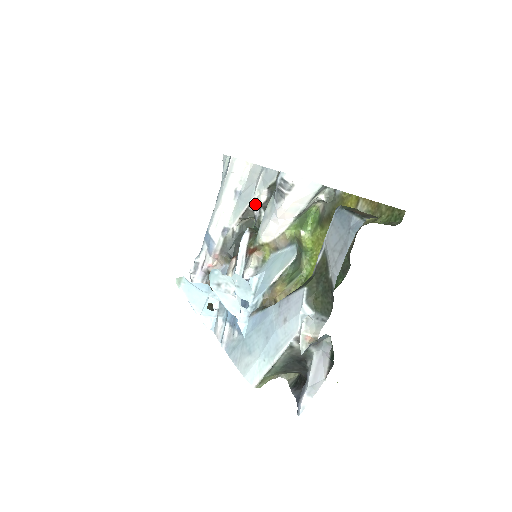
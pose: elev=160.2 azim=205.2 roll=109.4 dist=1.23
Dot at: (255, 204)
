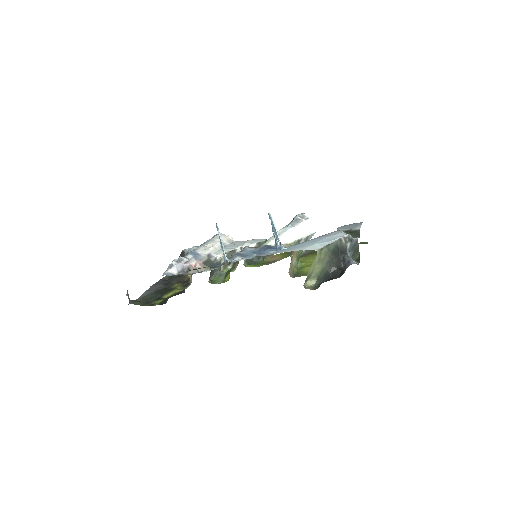
Dot at: (240, 251)
